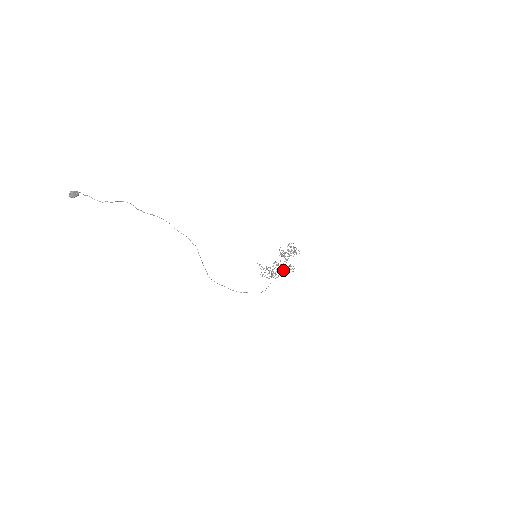
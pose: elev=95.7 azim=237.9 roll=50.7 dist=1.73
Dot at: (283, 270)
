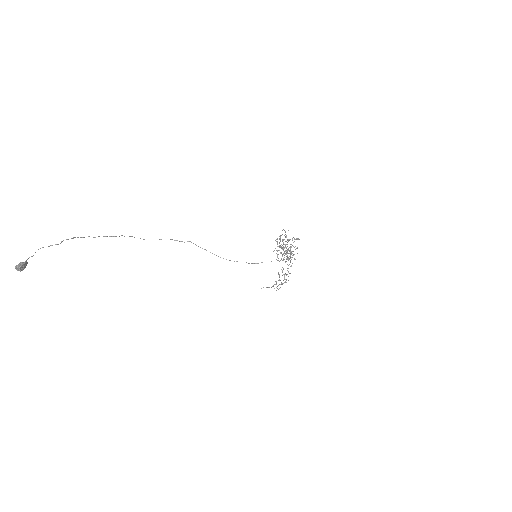
Dot at: (291, 246)
